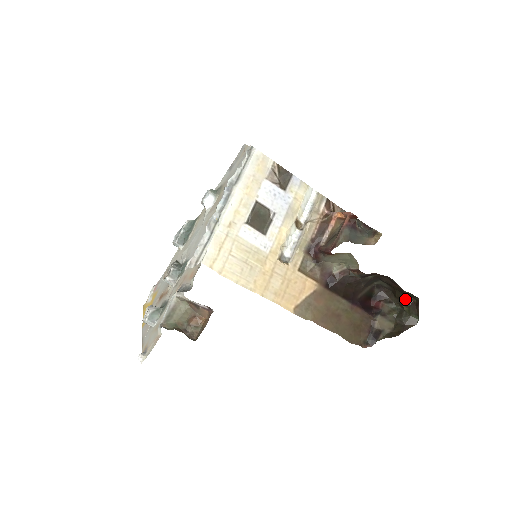
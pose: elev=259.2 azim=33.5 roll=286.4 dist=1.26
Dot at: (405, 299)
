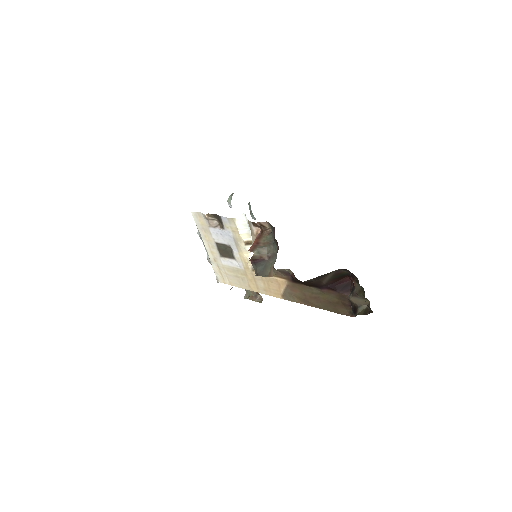
Dot at: occluded
